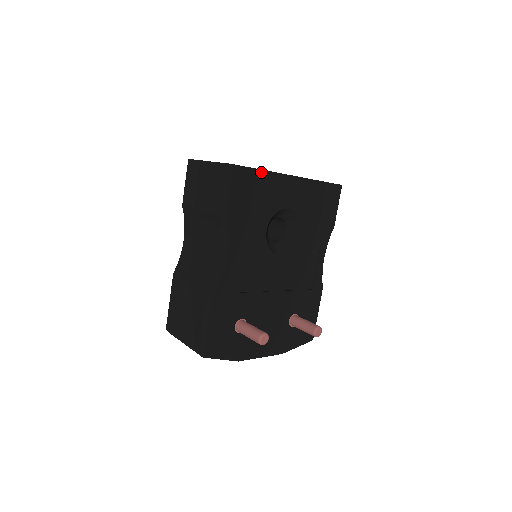
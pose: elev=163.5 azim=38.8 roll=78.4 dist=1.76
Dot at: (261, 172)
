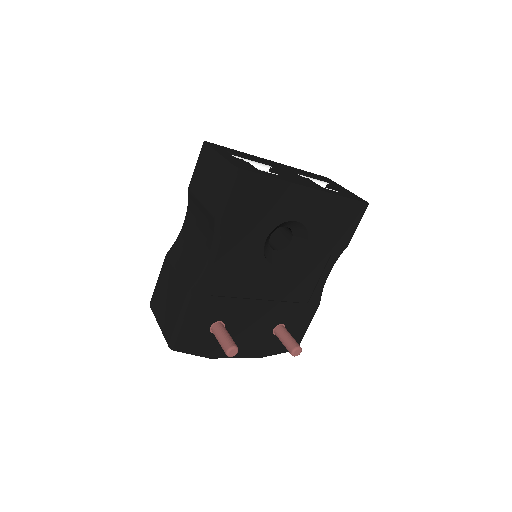
Dot at: (272, 180)
